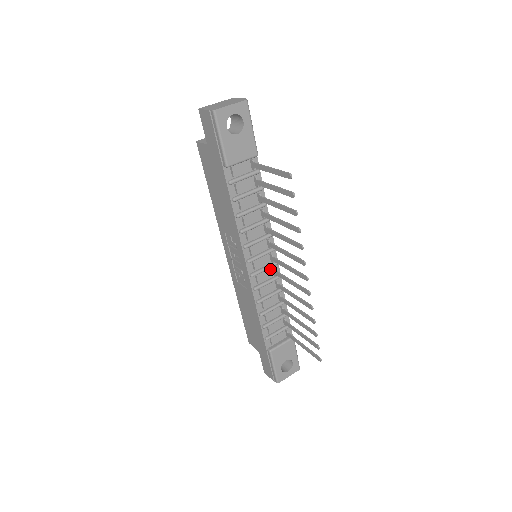
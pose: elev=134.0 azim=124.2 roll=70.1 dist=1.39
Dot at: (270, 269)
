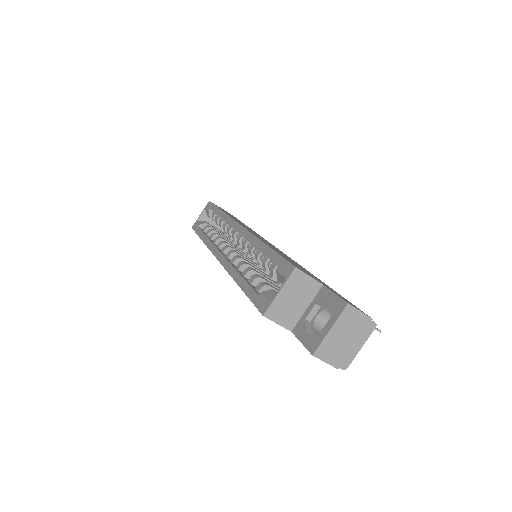
Dot at: occluded
